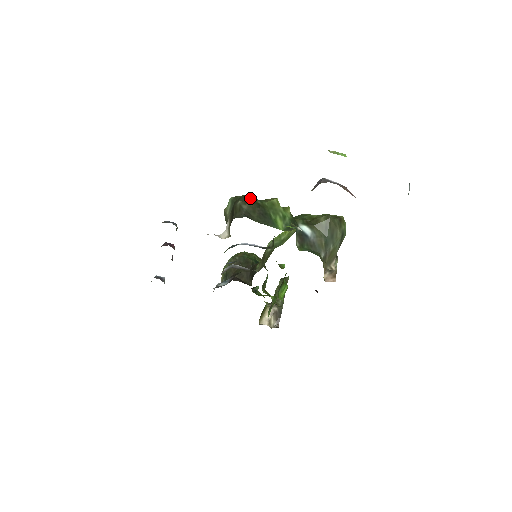
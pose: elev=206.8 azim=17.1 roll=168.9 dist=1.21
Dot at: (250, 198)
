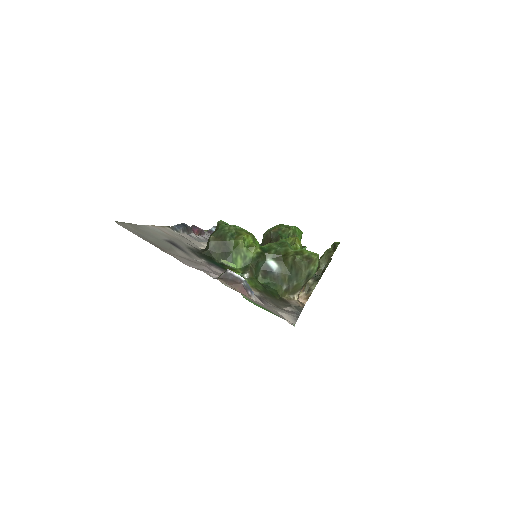
Dot at: (223, 233)
